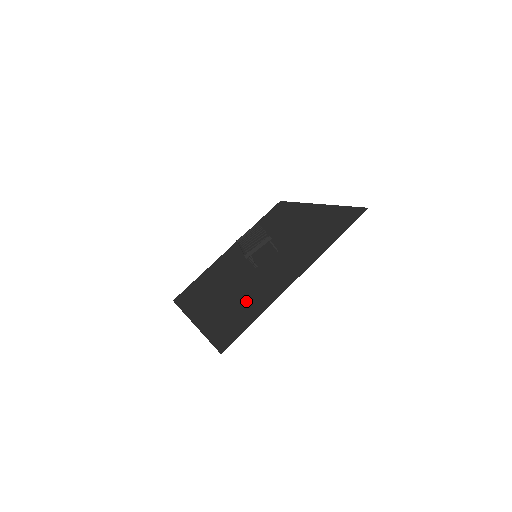
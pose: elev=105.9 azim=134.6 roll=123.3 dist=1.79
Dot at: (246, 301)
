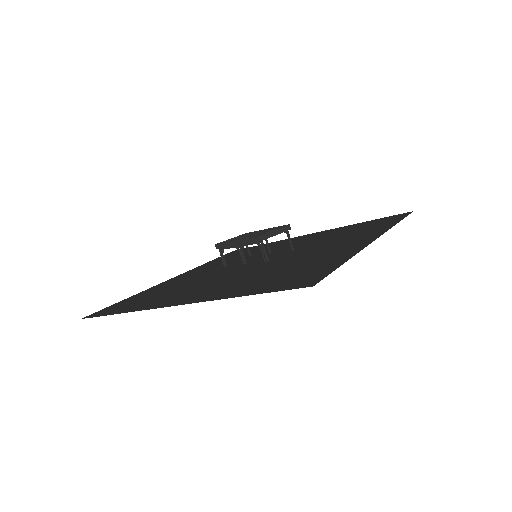
Dot at: (291, 267)
